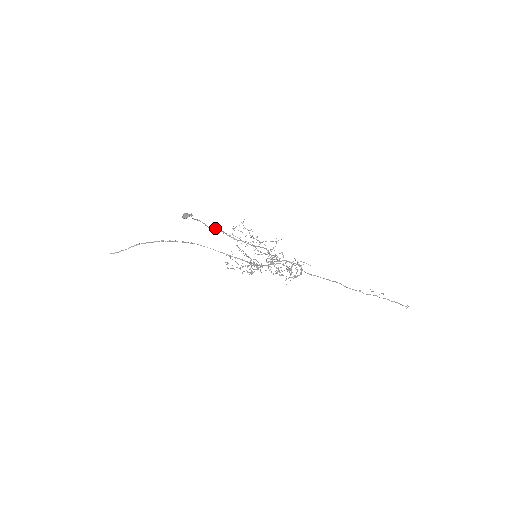
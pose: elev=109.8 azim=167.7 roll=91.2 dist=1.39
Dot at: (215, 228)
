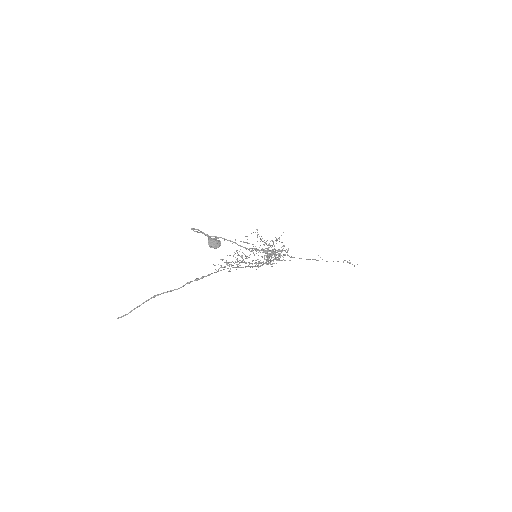
Dot at: occluded
